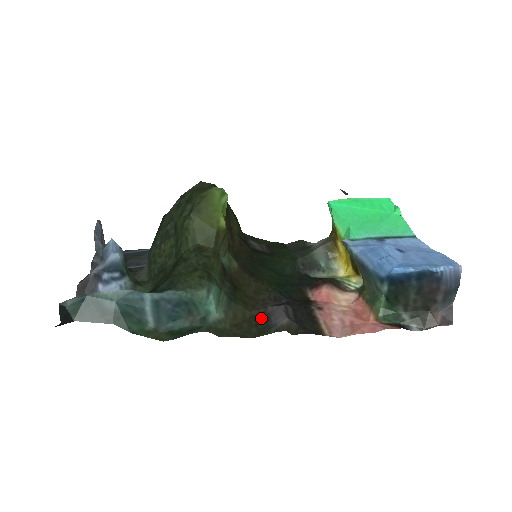
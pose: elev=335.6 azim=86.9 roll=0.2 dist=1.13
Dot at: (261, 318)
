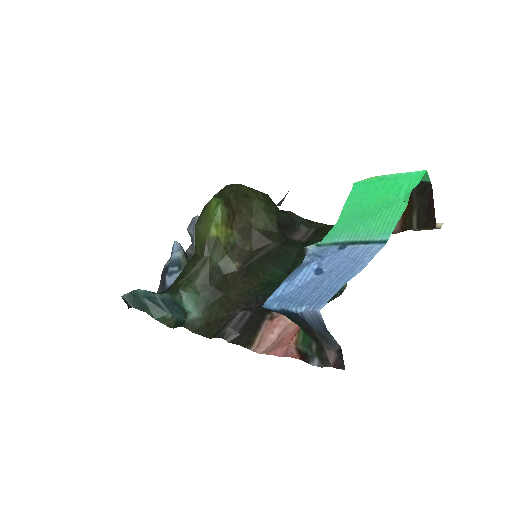
Dot at: (226, 321)
